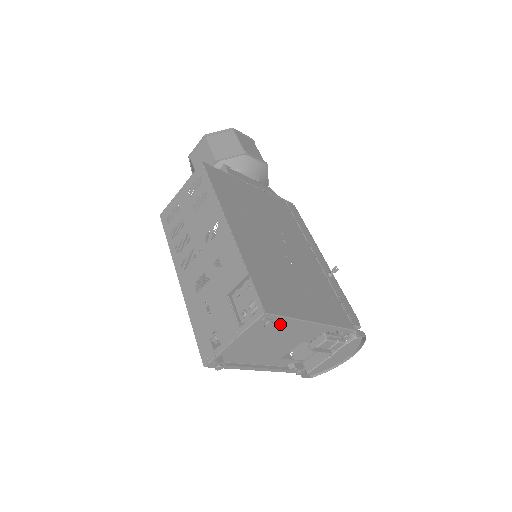
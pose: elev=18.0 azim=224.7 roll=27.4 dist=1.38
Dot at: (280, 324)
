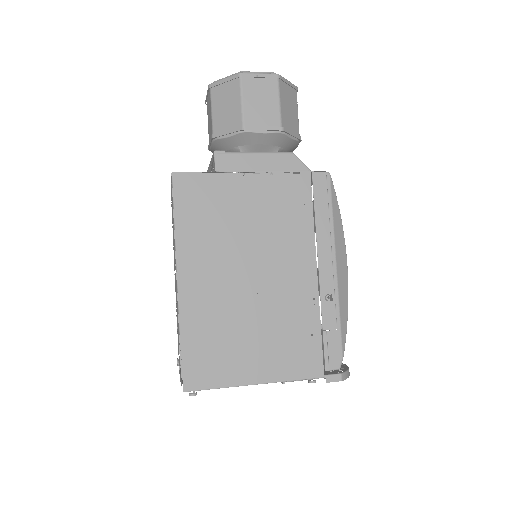
Dot at: occluded
